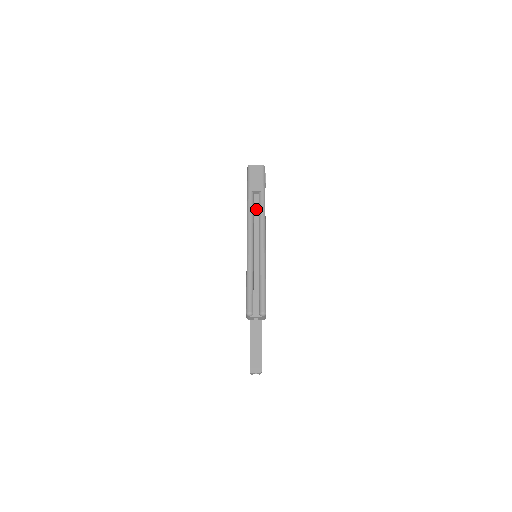
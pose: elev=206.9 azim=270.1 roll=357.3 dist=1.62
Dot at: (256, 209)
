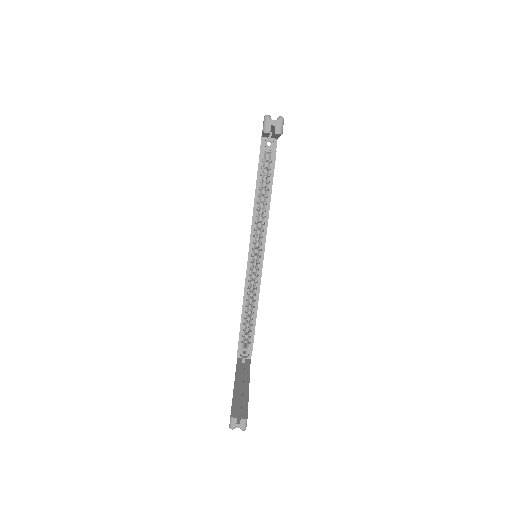
Dot at: occluded
